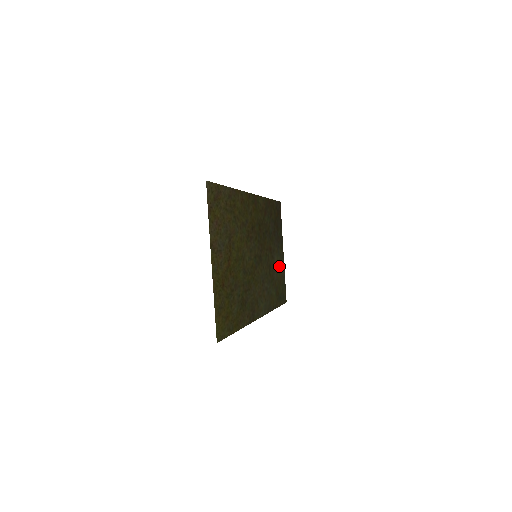
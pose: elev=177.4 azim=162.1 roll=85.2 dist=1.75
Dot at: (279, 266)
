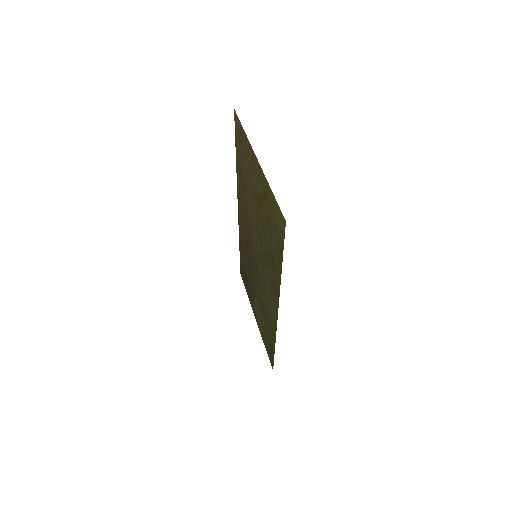
Dot at: (259, 320)
